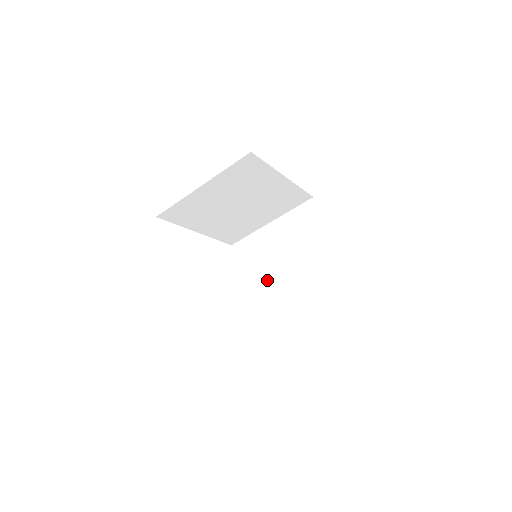
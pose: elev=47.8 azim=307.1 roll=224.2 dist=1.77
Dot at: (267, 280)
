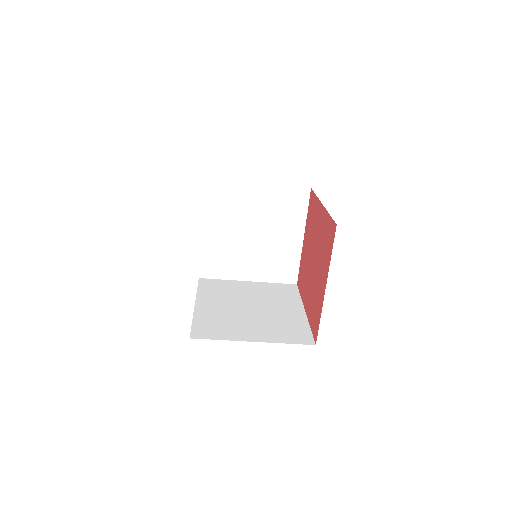
Dot at: (229, 235)
